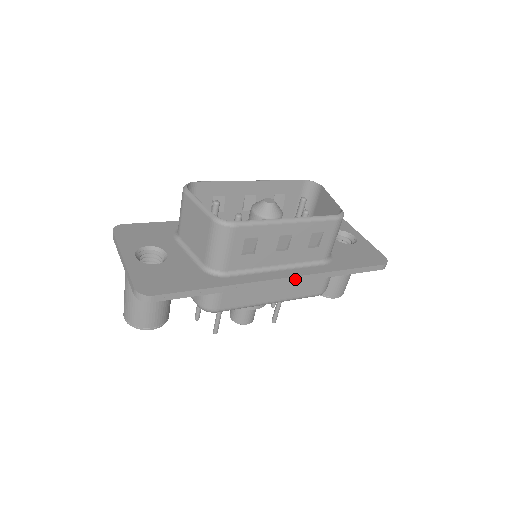
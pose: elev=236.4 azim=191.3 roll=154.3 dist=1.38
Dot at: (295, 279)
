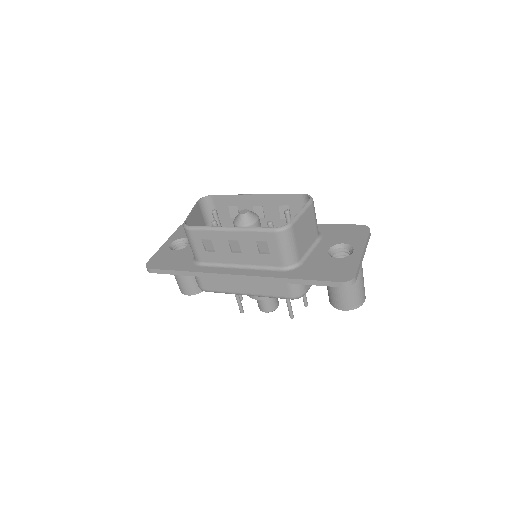
Dot at: (247, 278)
